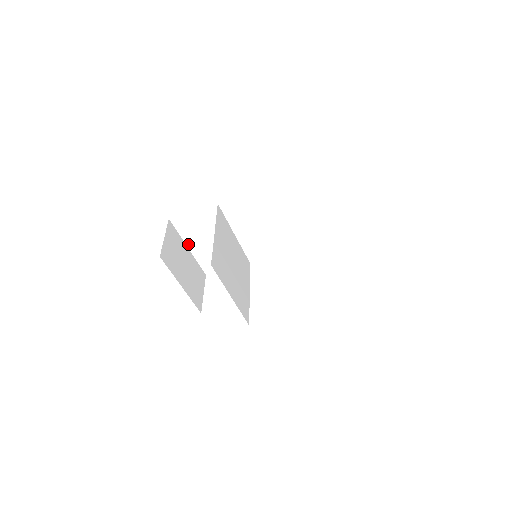
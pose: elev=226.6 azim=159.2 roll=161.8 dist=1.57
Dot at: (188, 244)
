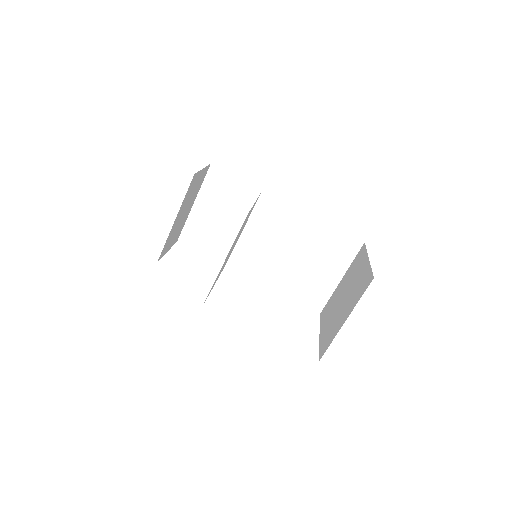
Dot at: (198, 200)
